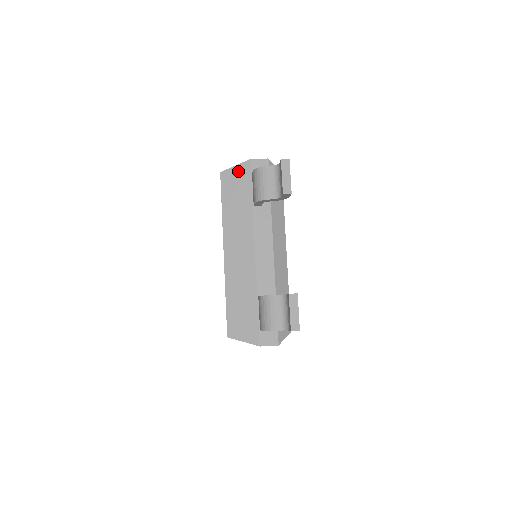
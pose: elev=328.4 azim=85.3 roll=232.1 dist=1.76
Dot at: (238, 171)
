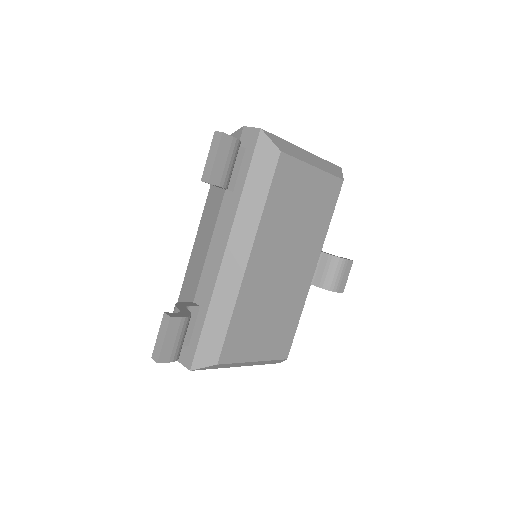
Dot at: occluded
